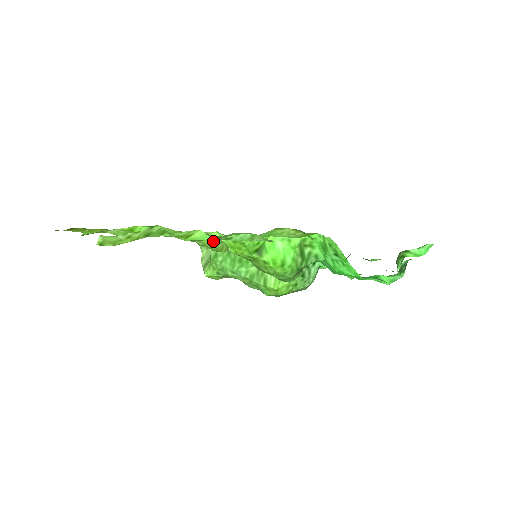
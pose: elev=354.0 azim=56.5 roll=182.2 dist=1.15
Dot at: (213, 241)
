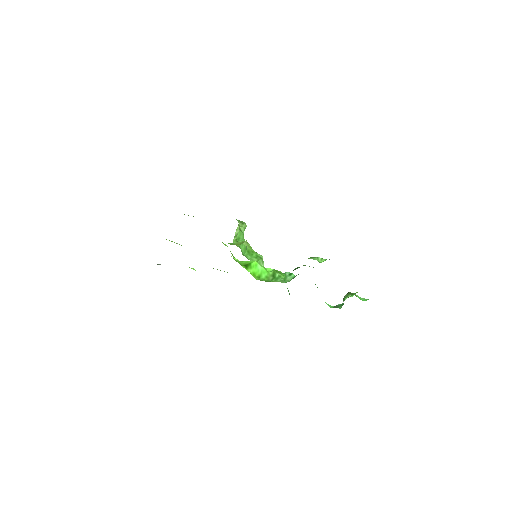
Dot at: (229, 243)
